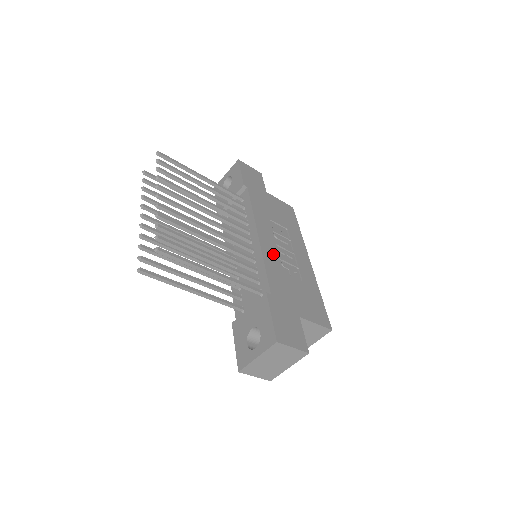
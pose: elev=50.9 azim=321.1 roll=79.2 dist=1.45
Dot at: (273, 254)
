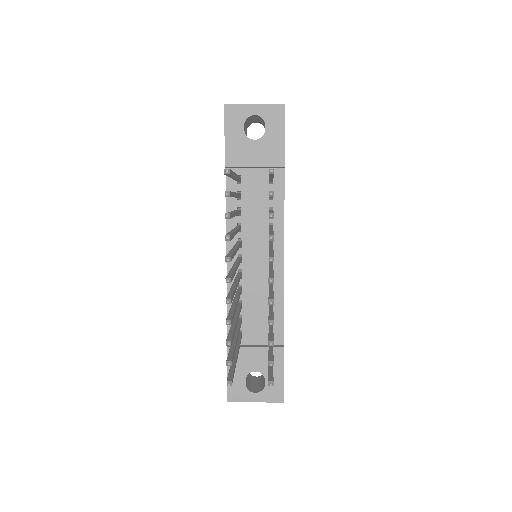
Dot at: occluded
